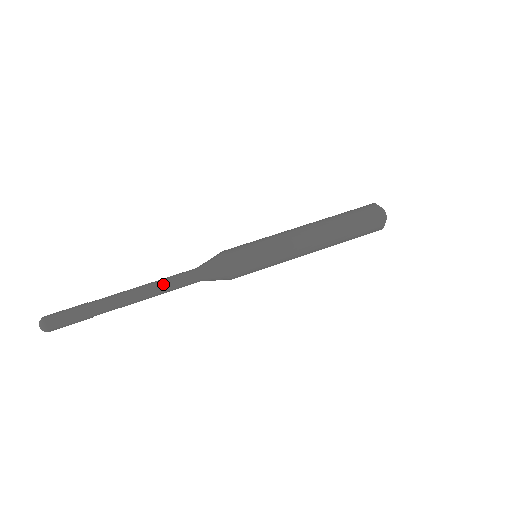
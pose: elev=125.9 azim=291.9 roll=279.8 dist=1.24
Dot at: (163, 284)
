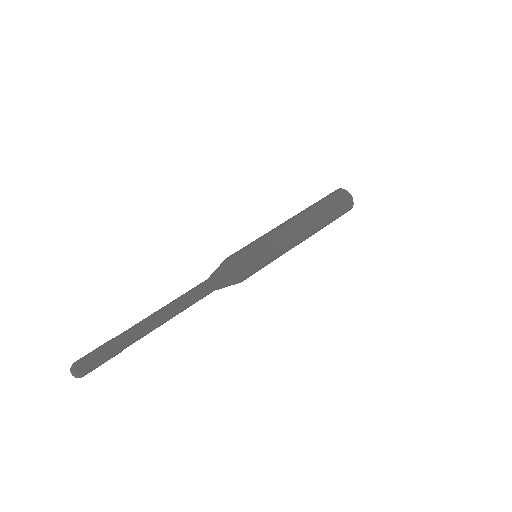
Dot at: (183, 301)
